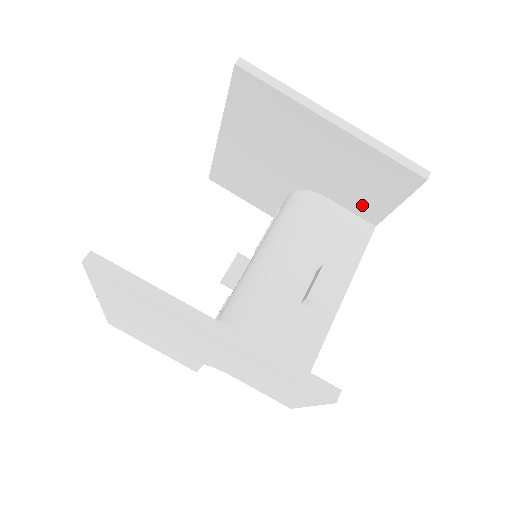
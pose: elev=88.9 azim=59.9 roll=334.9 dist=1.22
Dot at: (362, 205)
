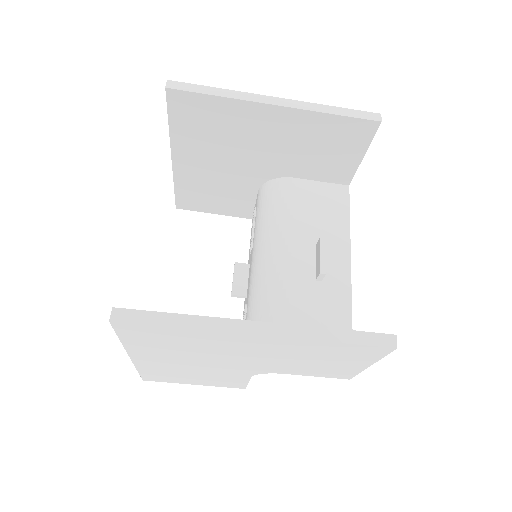
Dot at: (330, 171)
